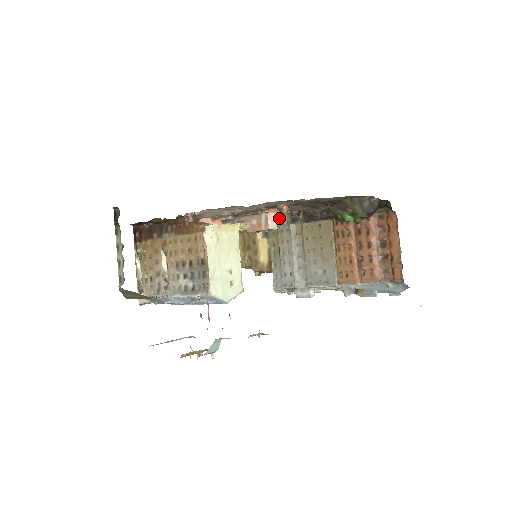
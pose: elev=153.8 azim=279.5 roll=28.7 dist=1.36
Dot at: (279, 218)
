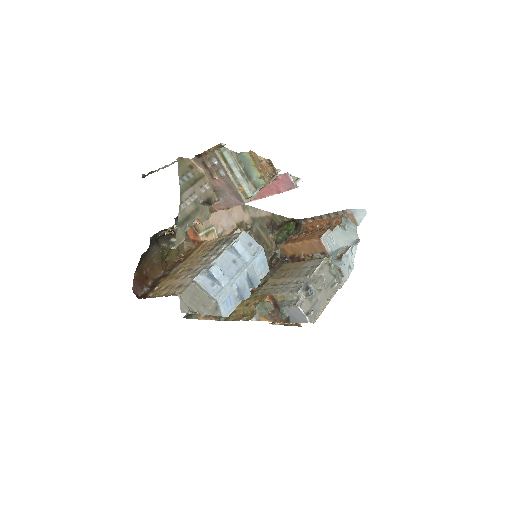
Dot at: occluded
